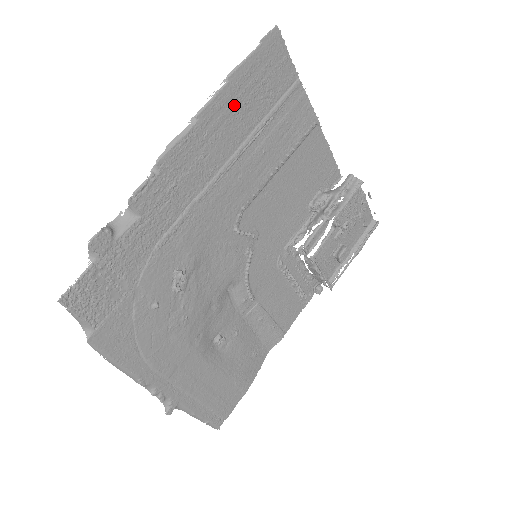
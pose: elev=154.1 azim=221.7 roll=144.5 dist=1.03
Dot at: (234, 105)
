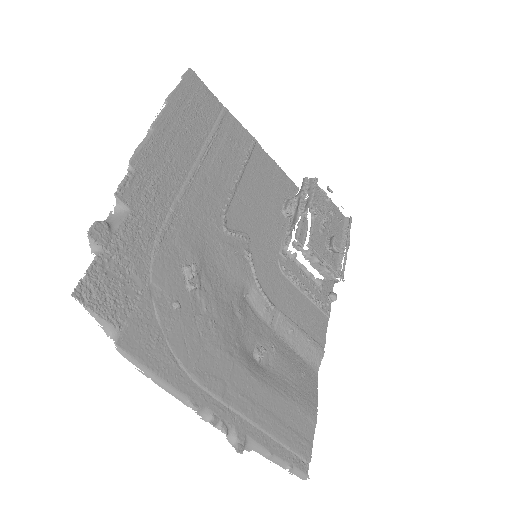
Dot at: (180, 122)
